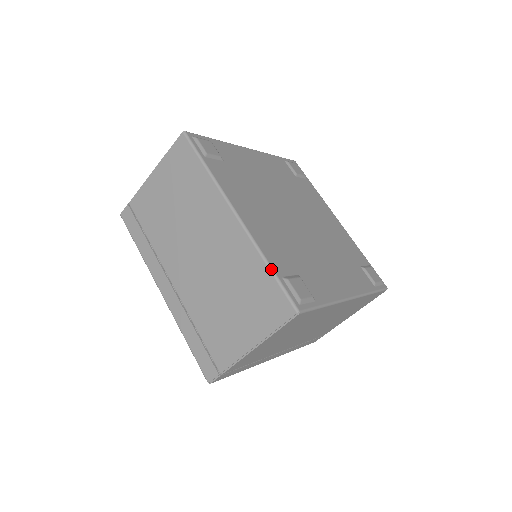
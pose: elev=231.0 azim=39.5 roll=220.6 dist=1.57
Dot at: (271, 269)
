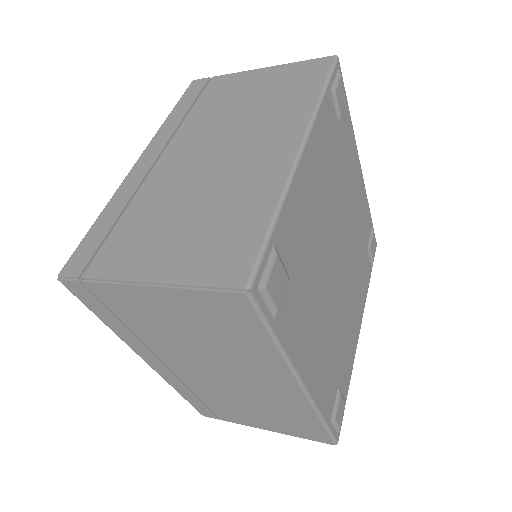
Dot at: (325, 425)
